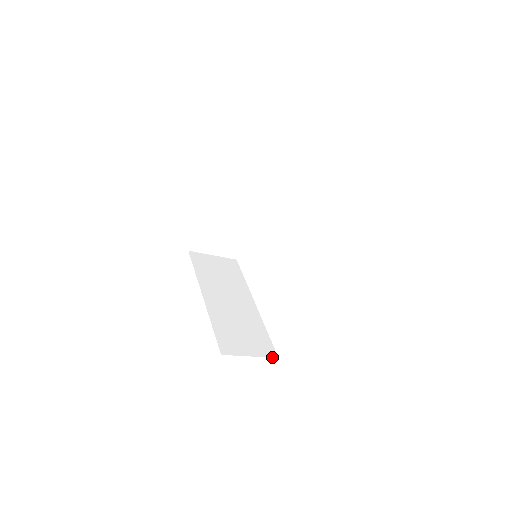
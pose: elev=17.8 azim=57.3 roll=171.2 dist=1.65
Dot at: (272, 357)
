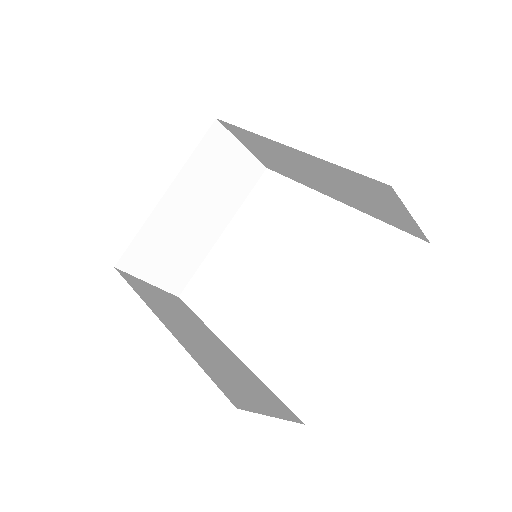
Dot at: (297, 422)
